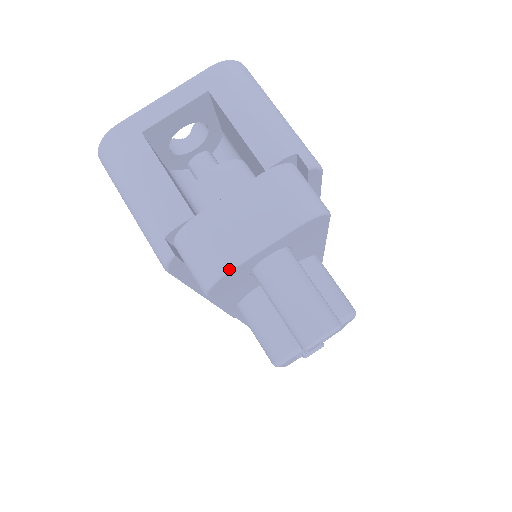
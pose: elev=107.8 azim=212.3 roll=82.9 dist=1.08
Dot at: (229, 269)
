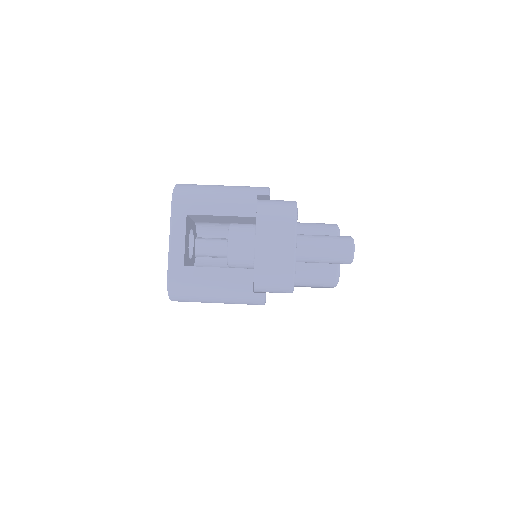
Dot at: (294, 271)
